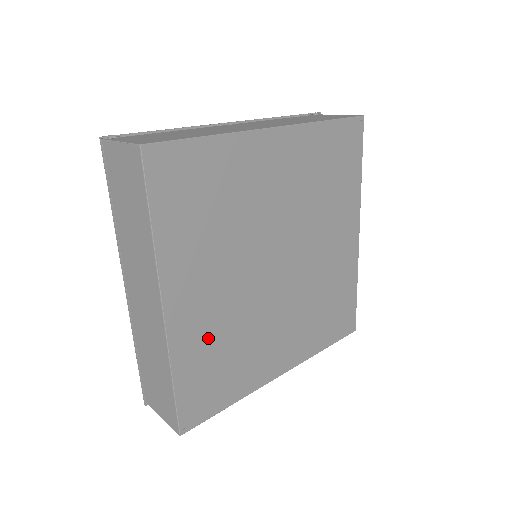
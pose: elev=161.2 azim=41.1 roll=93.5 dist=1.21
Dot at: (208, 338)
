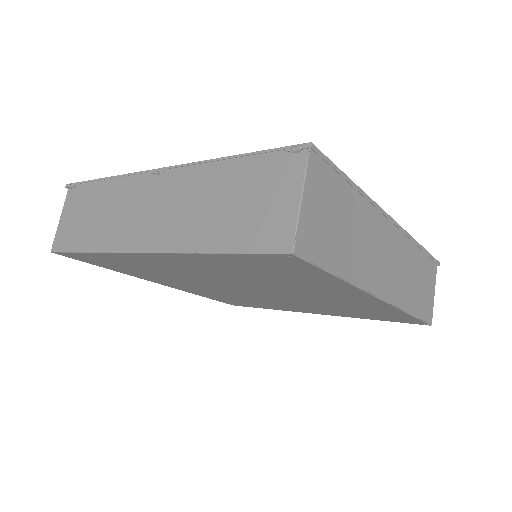
Dot at: (212, 294)
